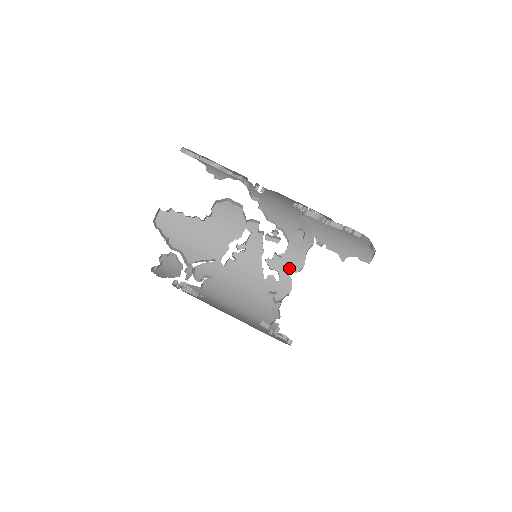
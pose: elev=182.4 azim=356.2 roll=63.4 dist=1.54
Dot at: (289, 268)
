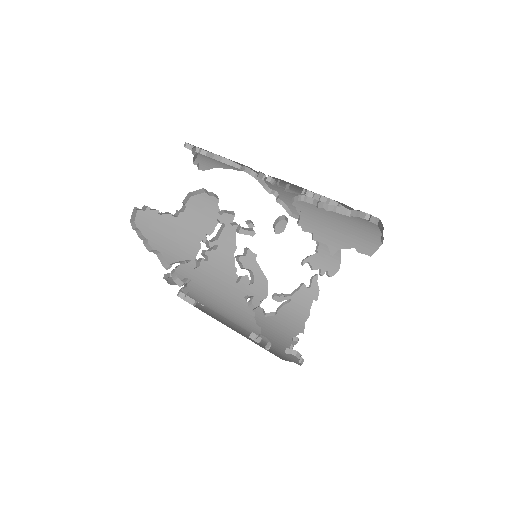
Dot at: (322, 272)
